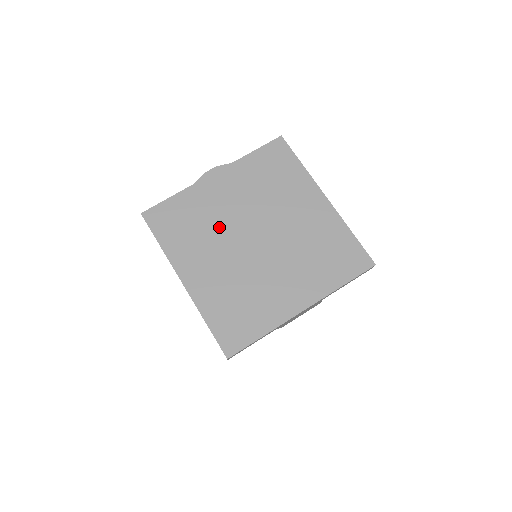
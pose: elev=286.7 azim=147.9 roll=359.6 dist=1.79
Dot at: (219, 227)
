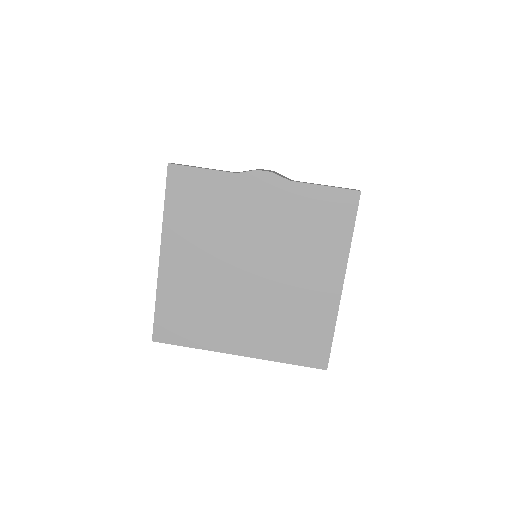
Dot at: (227, 234)
